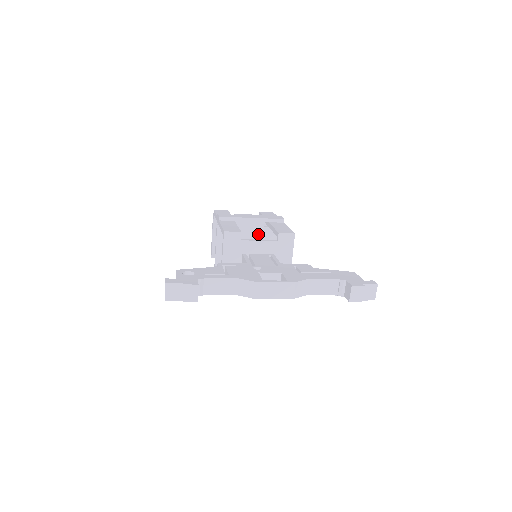
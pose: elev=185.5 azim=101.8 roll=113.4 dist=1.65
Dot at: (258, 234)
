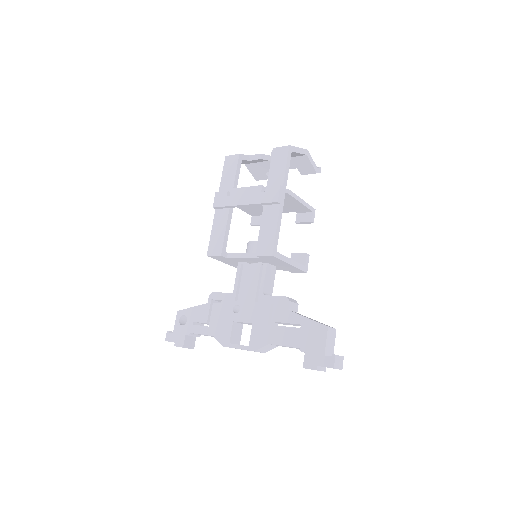
Dot at: occluded
